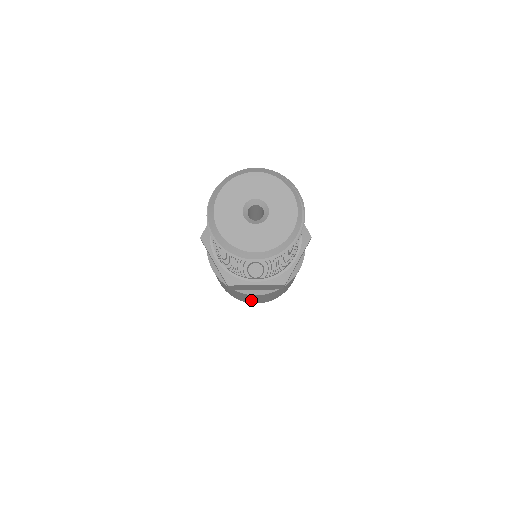
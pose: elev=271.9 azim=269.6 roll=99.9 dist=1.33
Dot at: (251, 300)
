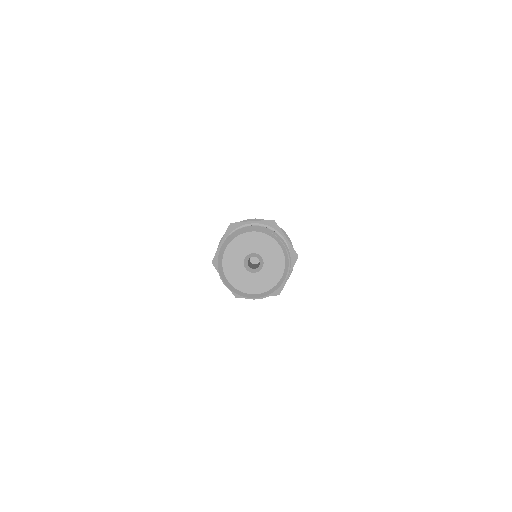
Dot at: occluded
